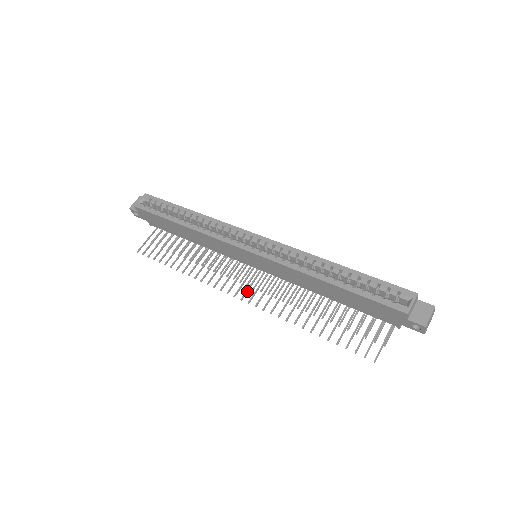
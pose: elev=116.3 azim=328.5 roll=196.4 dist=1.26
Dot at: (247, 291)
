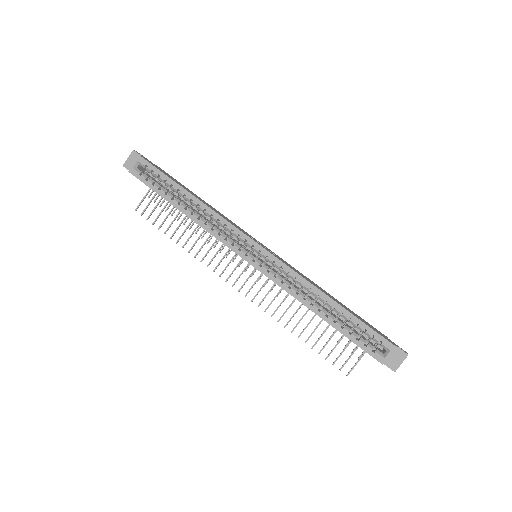
Dot at: occluded
